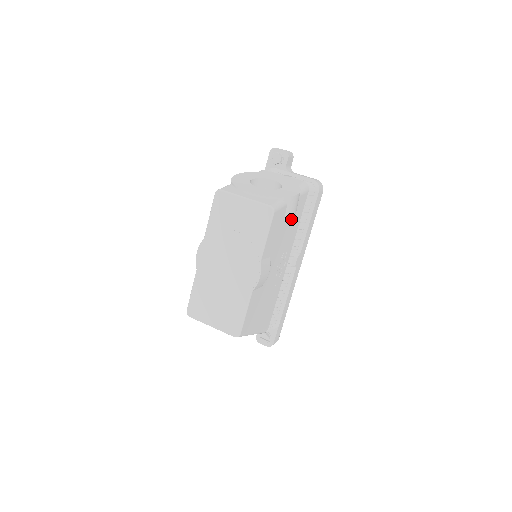
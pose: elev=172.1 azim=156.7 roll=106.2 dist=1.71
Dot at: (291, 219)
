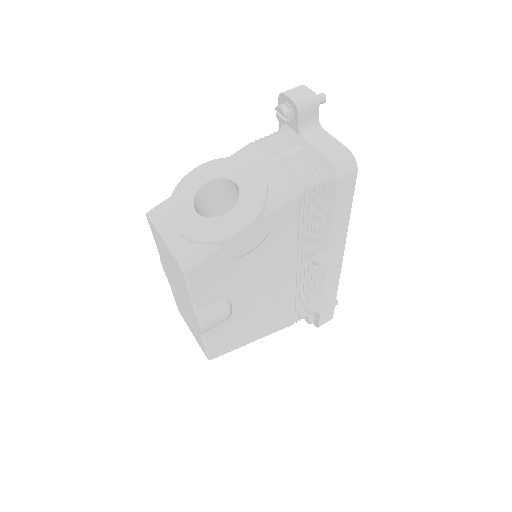
Dot at: (260, 245)
